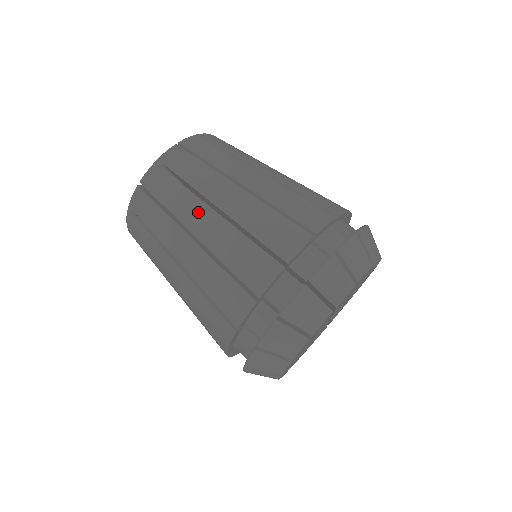
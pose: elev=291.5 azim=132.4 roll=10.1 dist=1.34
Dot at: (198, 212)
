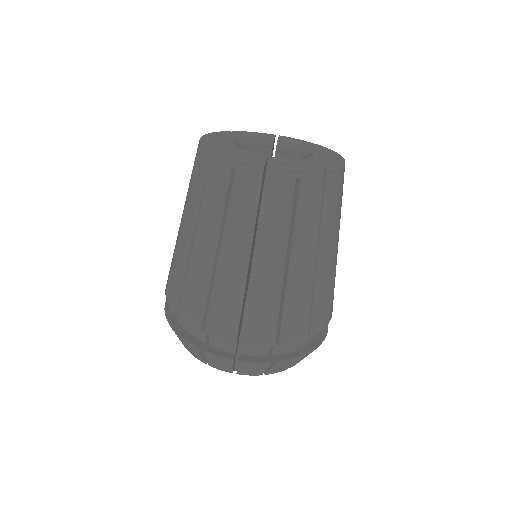
Dot at: (276, 251)
